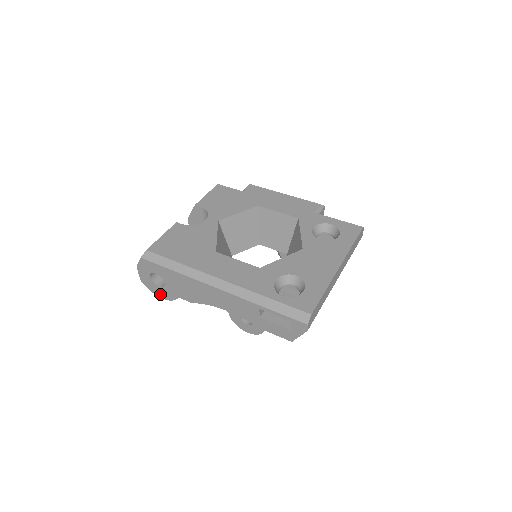
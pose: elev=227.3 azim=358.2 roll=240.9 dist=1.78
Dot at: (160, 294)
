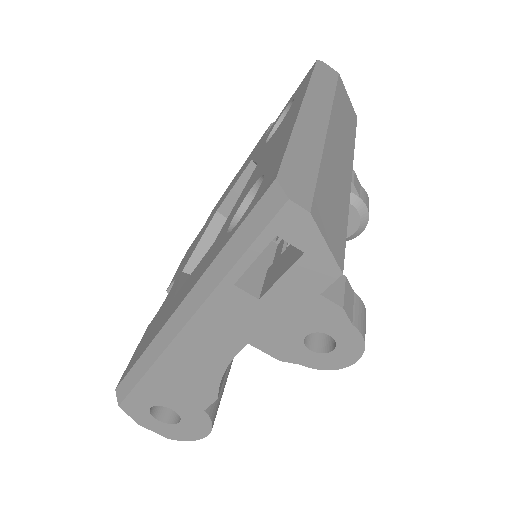
Dot at: (197, 432)
